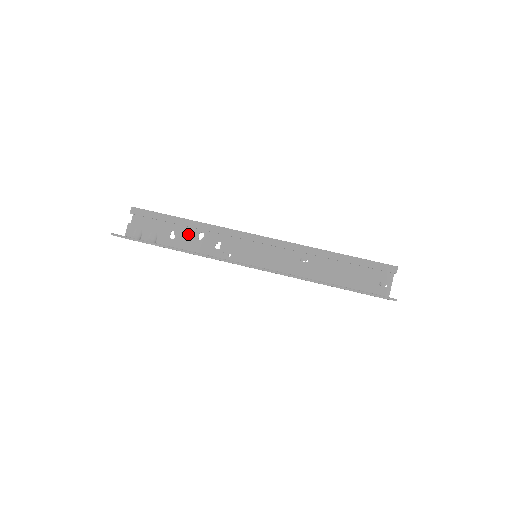
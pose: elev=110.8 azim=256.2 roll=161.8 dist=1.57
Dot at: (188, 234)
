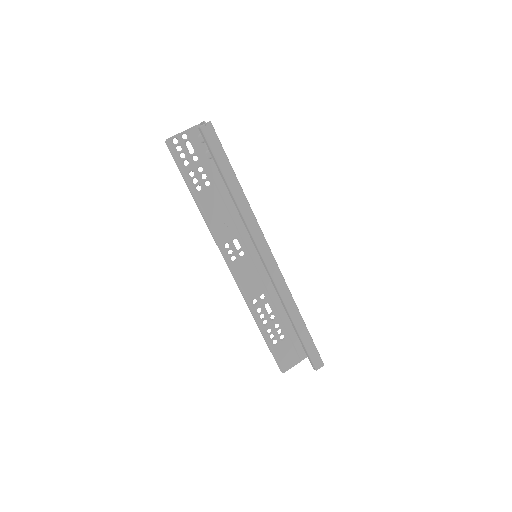
Dot at: occluded
